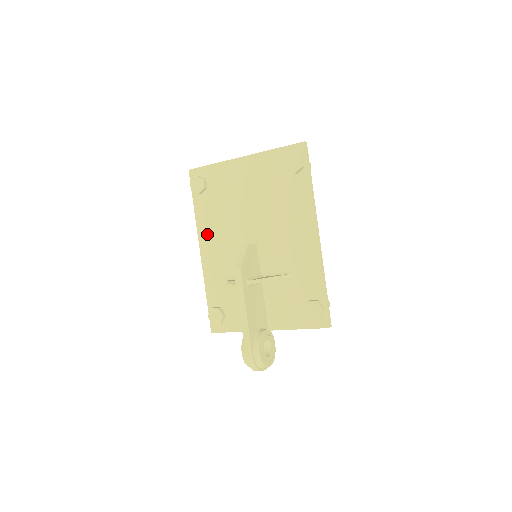
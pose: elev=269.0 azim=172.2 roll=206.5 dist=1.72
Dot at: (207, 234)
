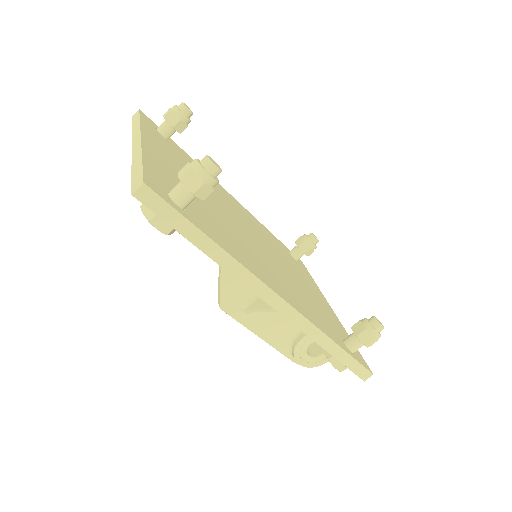
Dot at: occluded
